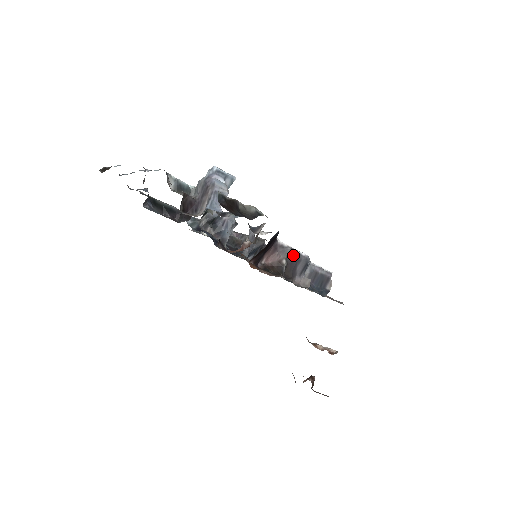
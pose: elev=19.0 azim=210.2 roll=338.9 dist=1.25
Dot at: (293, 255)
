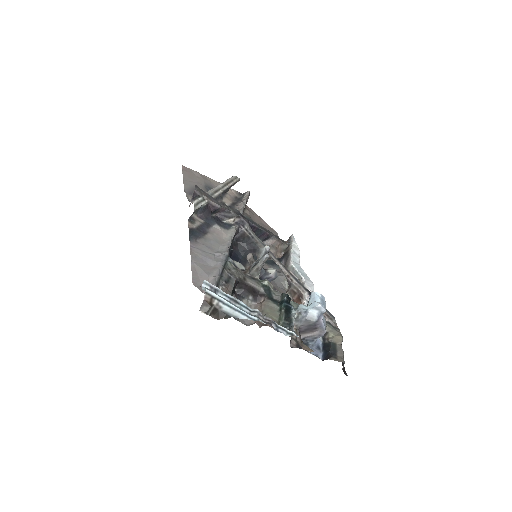
Dot at: occluded
